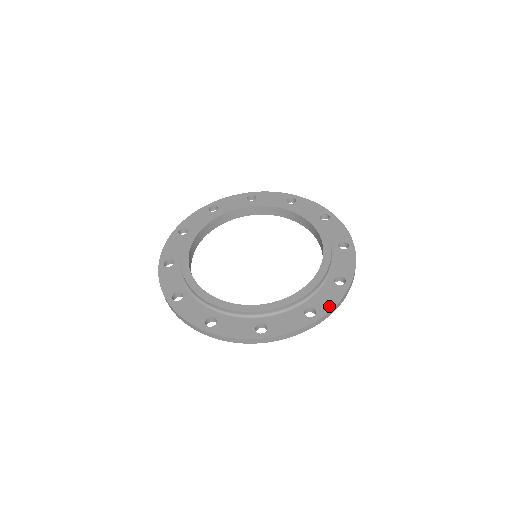
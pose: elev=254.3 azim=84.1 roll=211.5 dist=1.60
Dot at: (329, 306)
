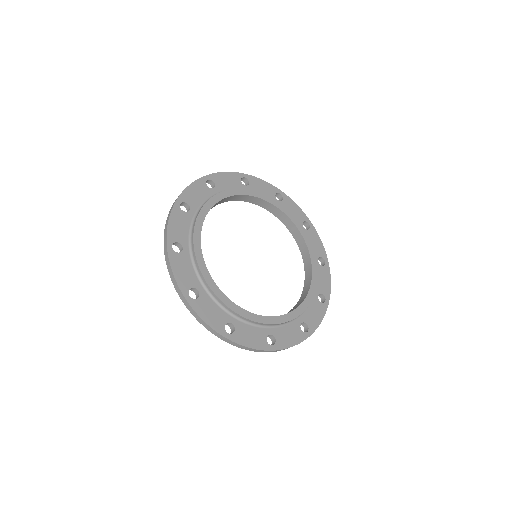
Dot at: (287, 344)
